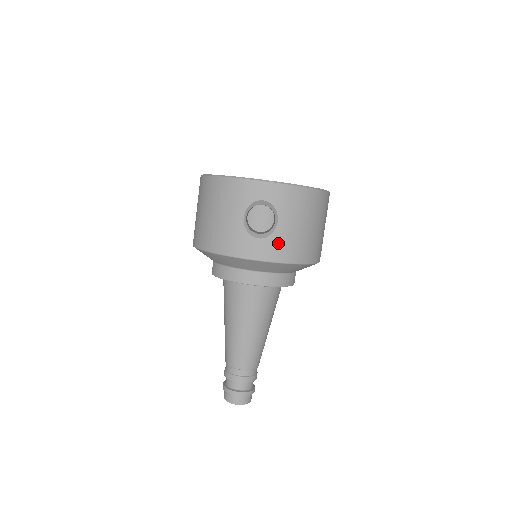
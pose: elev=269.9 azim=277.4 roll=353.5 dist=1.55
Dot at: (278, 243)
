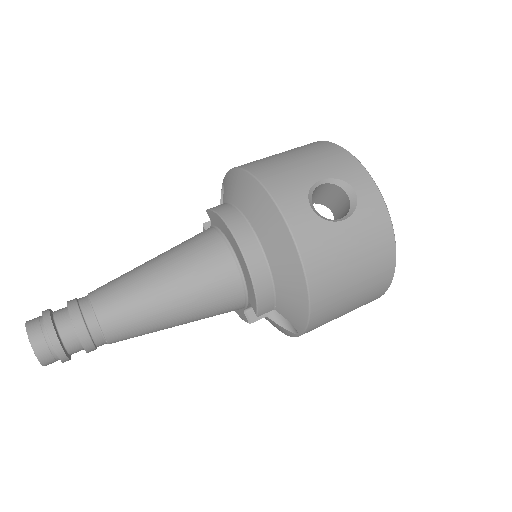
Dot at: (320, 235)
